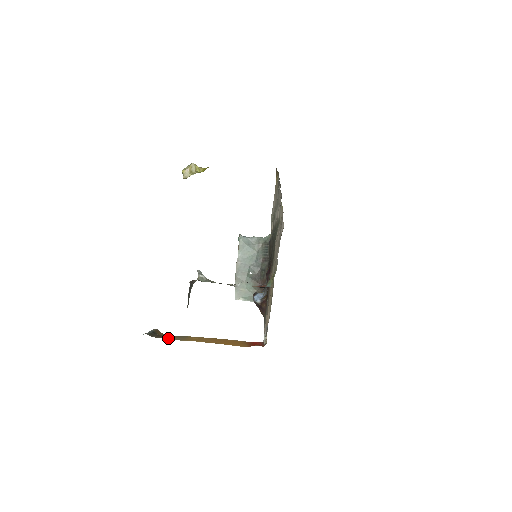
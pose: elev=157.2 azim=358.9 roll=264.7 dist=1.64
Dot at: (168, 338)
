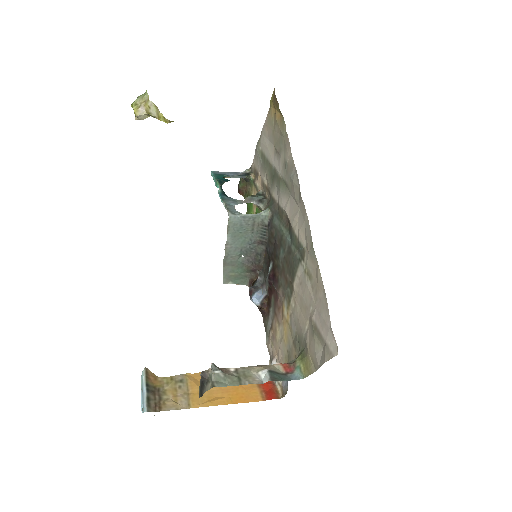
Dot at: (171, 405)
